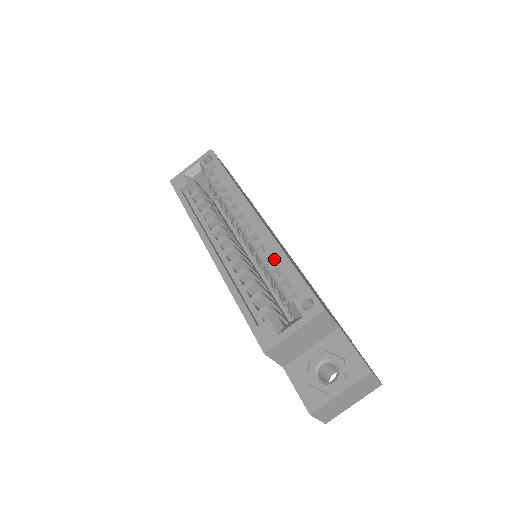
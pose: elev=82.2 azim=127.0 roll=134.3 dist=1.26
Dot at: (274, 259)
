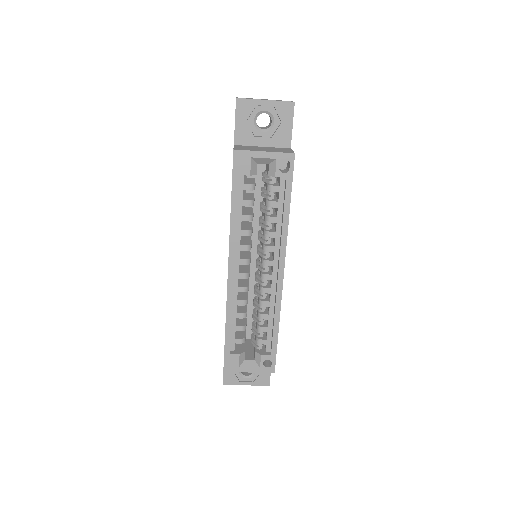
Dot at: (269, 313)
